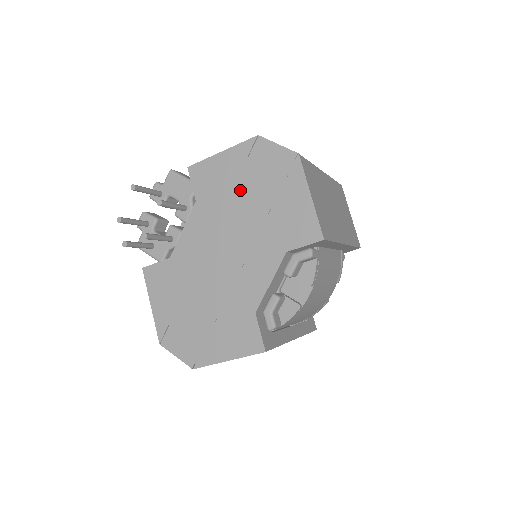
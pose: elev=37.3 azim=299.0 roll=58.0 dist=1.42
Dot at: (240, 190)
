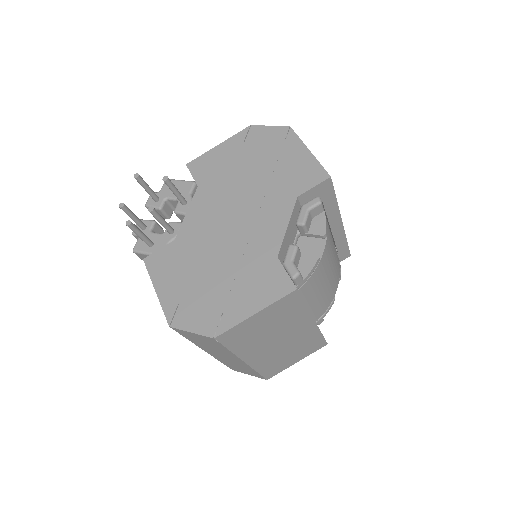
Dot at: (241, 165)
